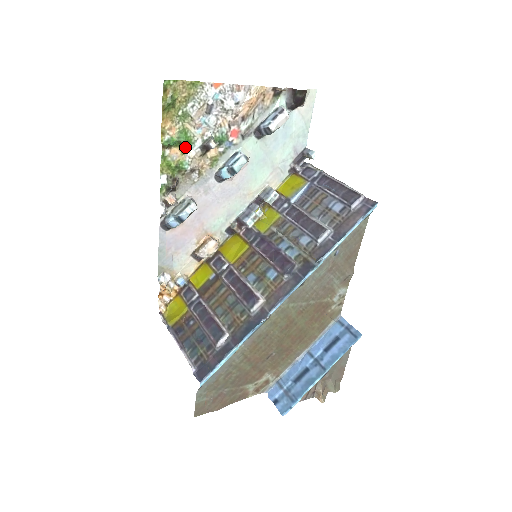
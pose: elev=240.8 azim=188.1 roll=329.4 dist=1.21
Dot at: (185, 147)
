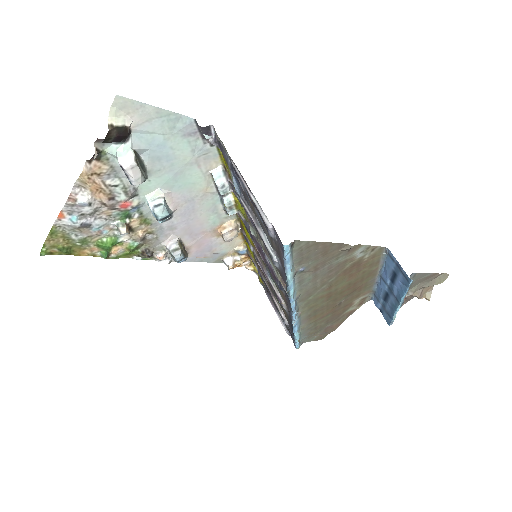
Dot at: (116, 244)
